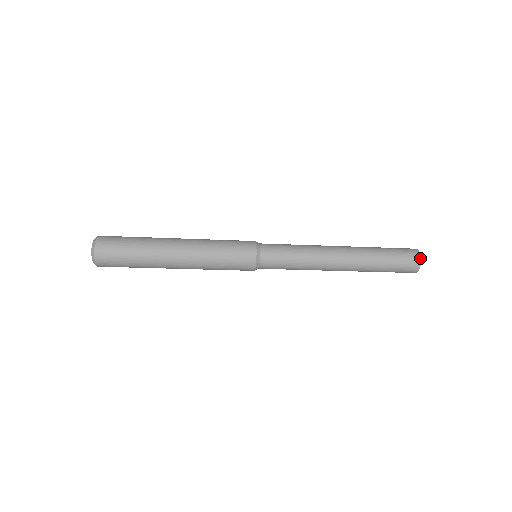
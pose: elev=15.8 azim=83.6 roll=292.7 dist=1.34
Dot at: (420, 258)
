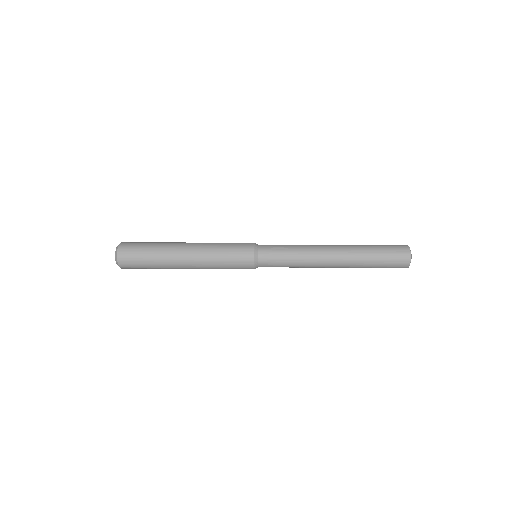
Dot at: (410, 260)
